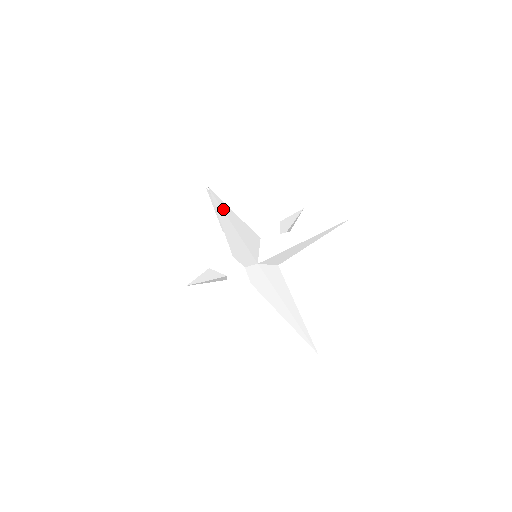
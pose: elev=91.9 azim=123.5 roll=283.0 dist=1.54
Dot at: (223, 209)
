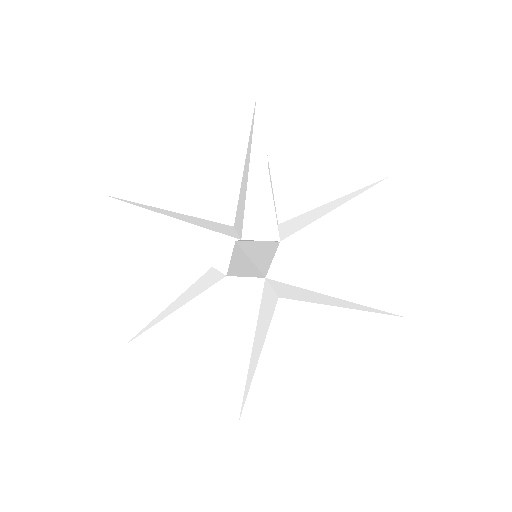
Dot at: (250, 384)
